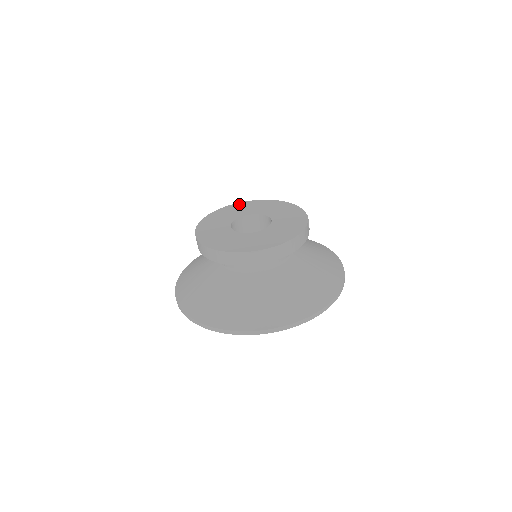
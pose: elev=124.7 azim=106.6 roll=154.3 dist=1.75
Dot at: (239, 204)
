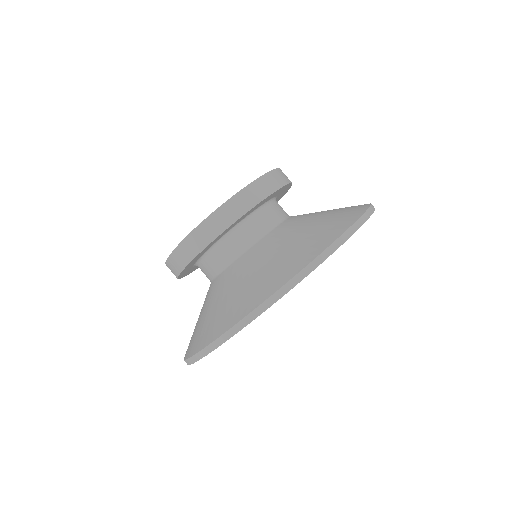
Dot at: occluded
